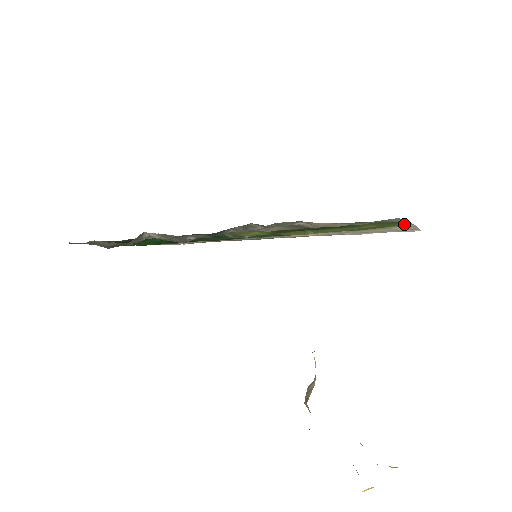
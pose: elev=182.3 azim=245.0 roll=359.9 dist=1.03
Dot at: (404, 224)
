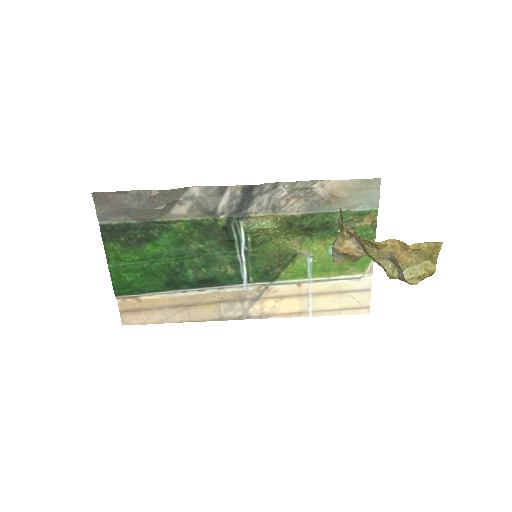
Dot at: (368, 258)
